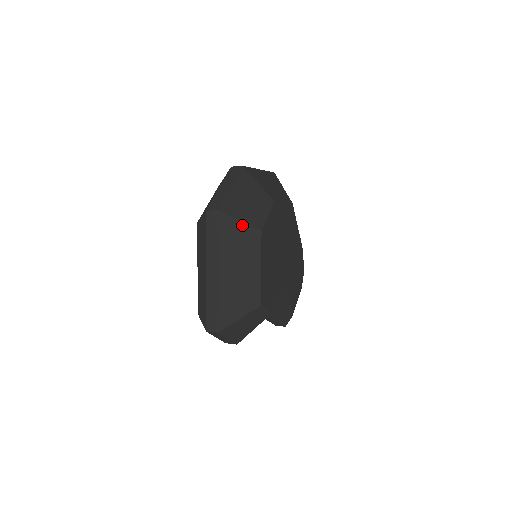
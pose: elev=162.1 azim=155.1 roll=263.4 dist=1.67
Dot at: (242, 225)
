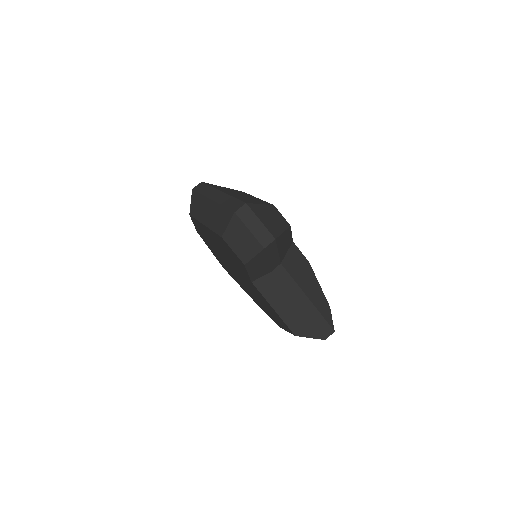
Dot at: occluded
